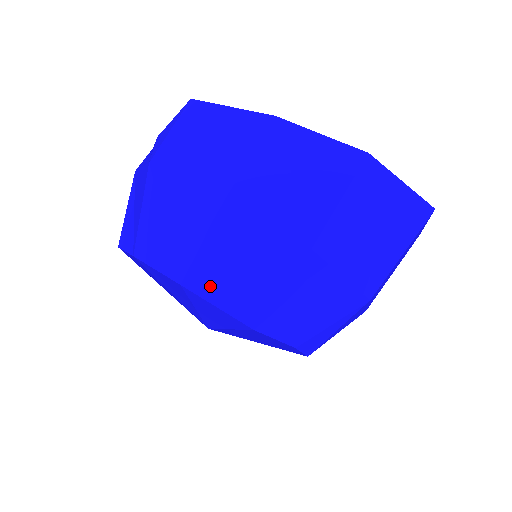
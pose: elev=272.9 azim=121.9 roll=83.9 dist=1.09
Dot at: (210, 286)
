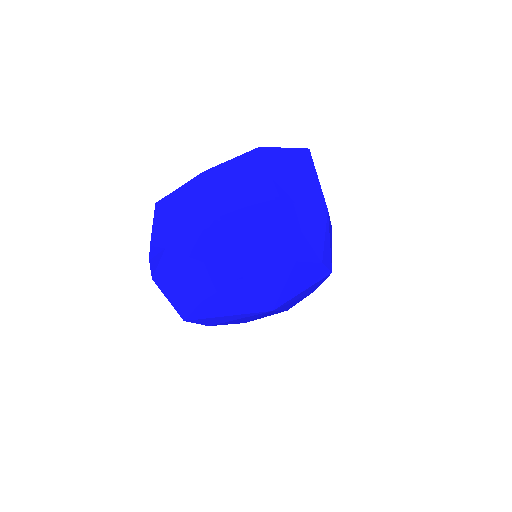
Dot at: (256, 263)
